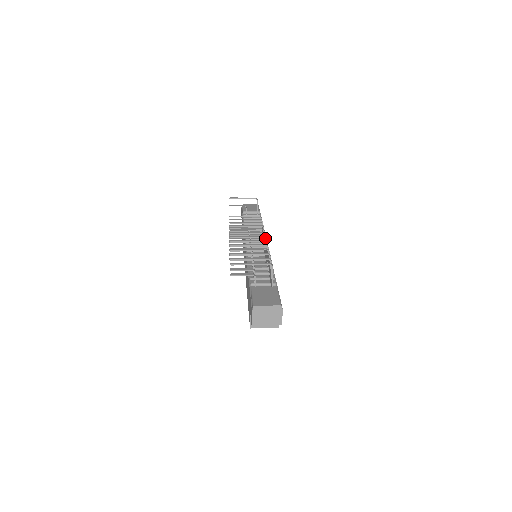
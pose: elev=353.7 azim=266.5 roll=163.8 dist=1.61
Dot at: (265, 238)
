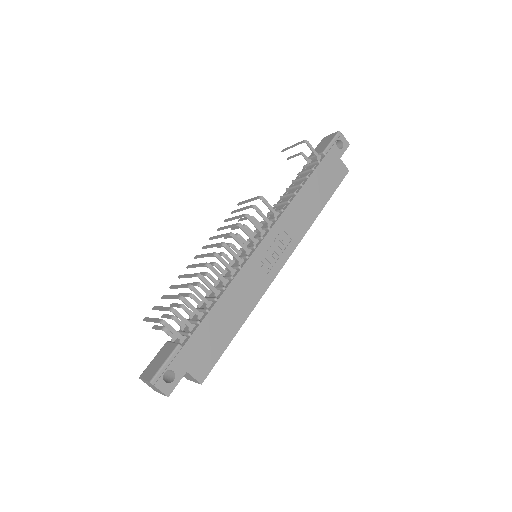
Dot at: occluded
